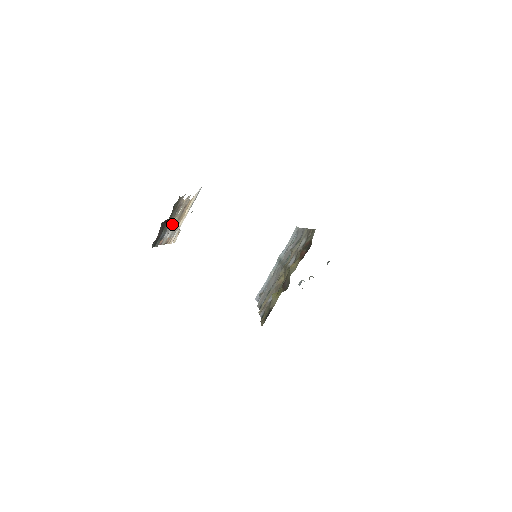
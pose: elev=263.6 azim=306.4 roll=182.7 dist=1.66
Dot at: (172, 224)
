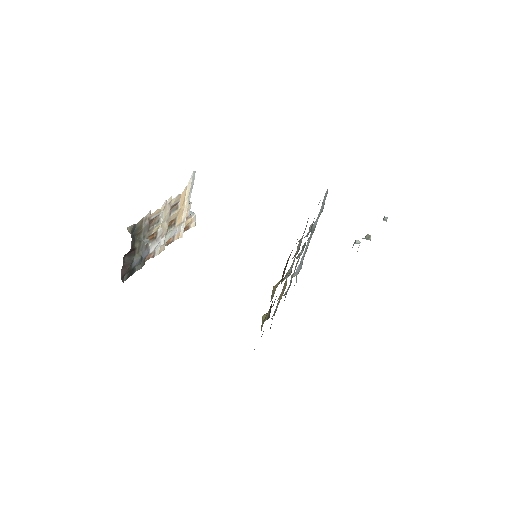
Dot at: (158, 234)
